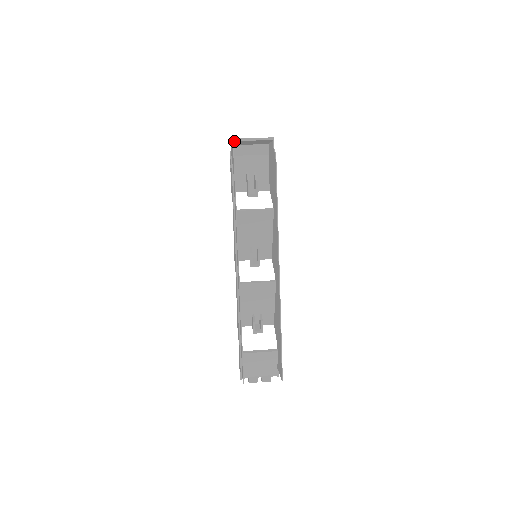
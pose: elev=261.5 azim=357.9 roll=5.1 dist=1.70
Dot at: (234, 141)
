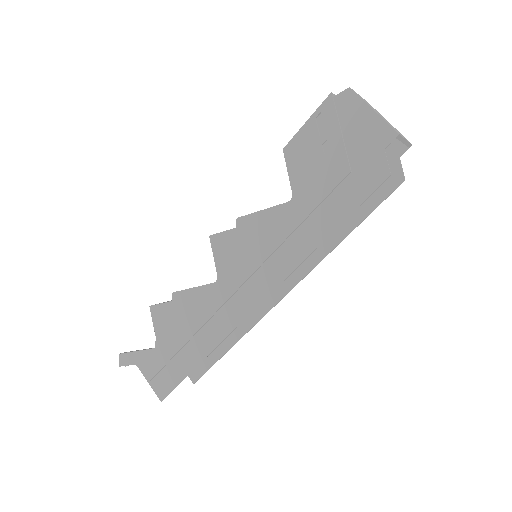
Dot at: (392, 133)
